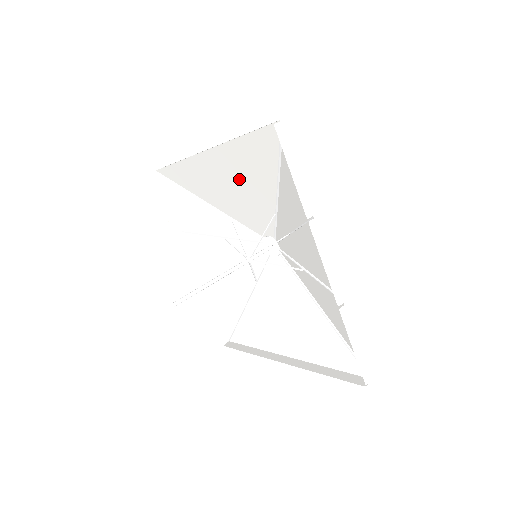
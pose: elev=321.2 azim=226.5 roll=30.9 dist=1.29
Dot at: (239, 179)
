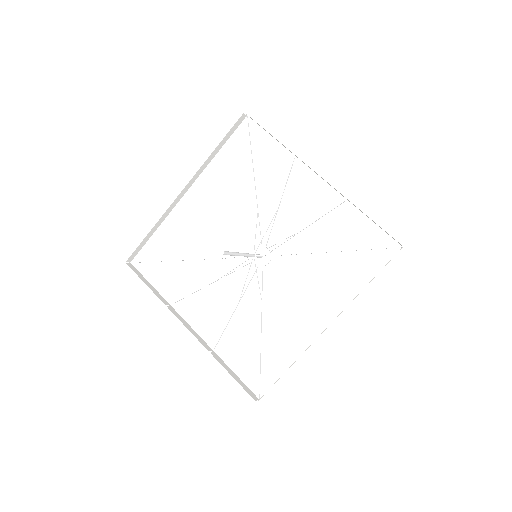
Dot at: (220, 201)
